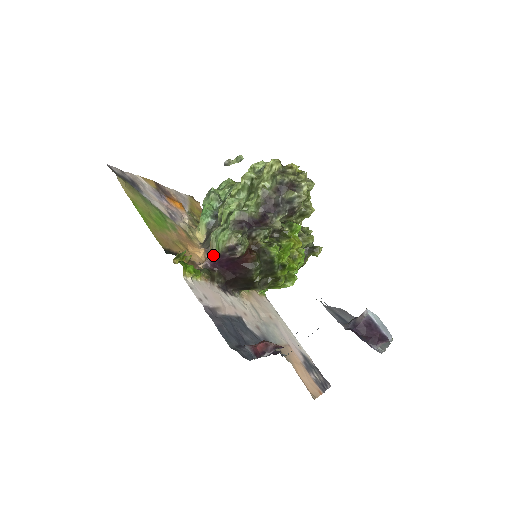
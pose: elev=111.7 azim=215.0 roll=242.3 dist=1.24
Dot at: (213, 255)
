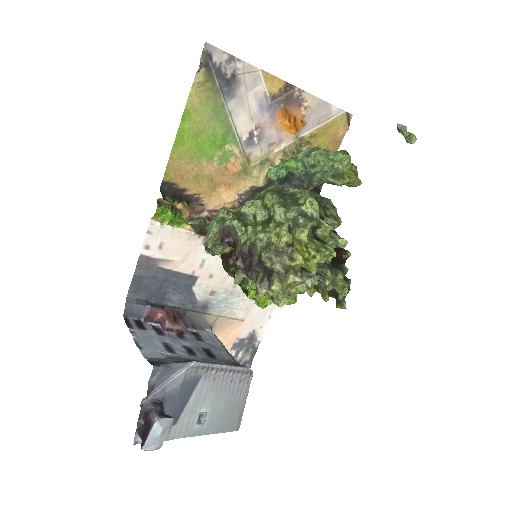
Dot at: occluded
